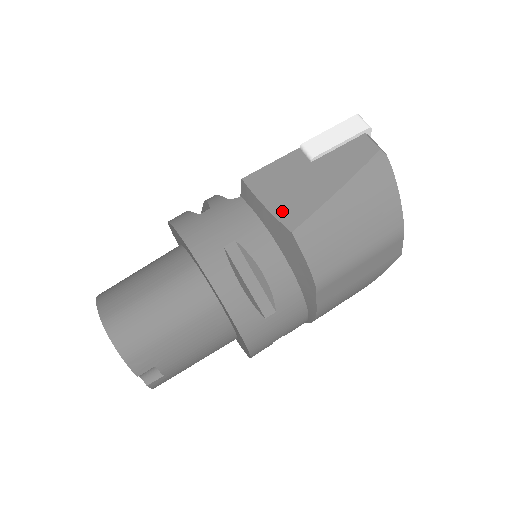
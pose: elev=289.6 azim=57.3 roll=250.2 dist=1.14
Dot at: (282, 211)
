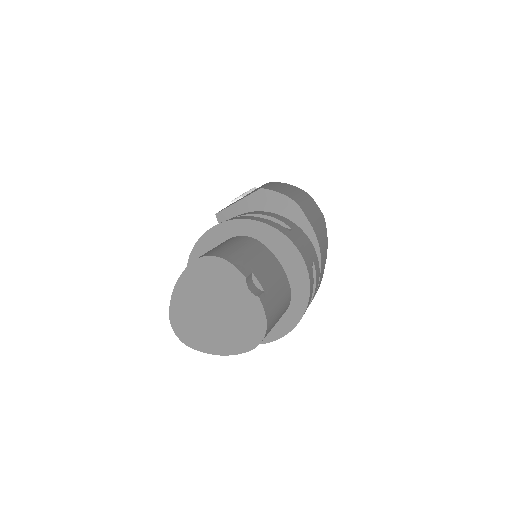
Dot at: occluded
